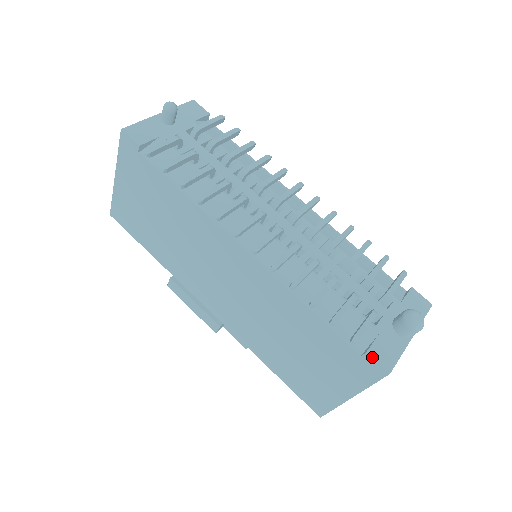
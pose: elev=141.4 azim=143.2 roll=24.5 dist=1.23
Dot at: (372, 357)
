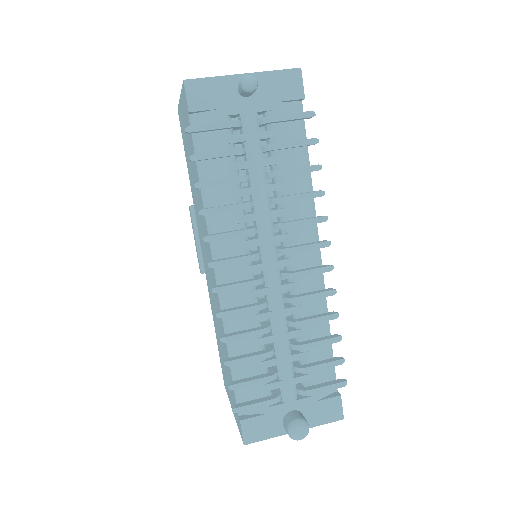
Dot at: (241, 426)
